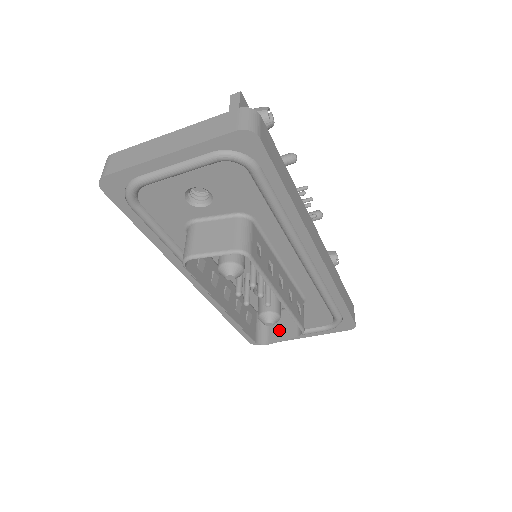
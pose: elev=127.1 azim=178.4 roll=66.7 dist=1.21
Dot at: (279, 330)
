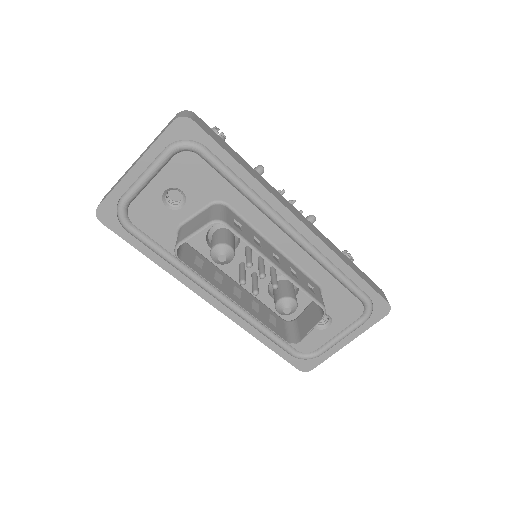
Dot at: (307, 324)
